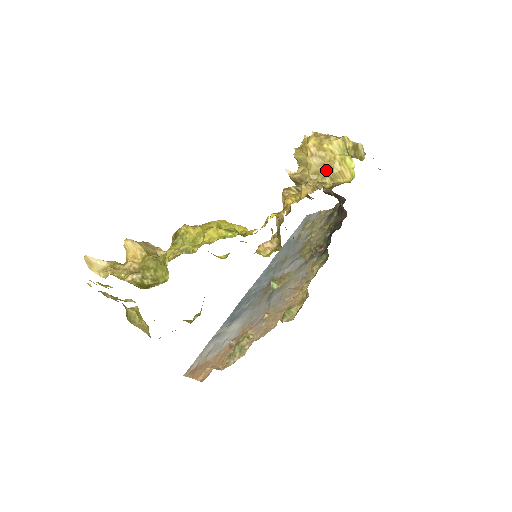
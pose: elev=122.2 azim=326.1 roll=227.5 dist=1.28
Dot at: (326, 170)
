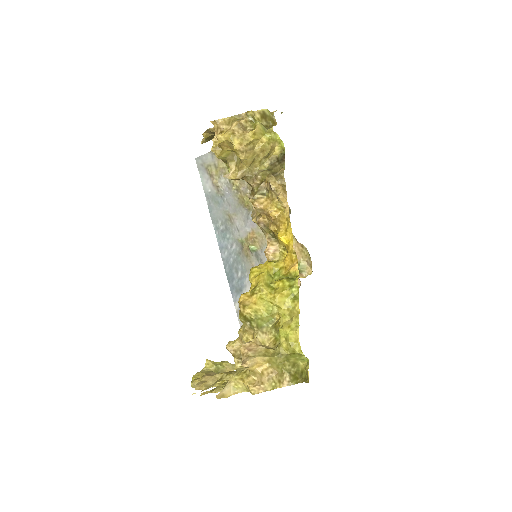
Dot at: (260, 155)
